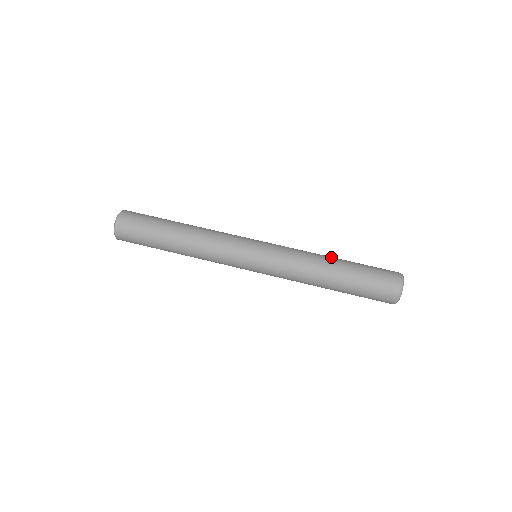
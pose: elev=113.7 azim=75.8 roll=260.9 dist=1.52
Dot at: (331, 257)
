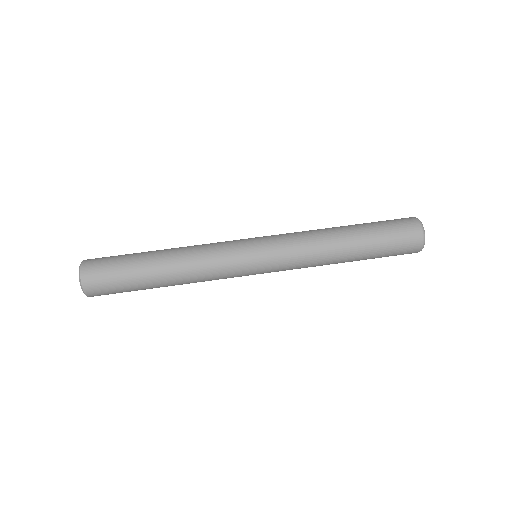
Dot at: (342, 238)
